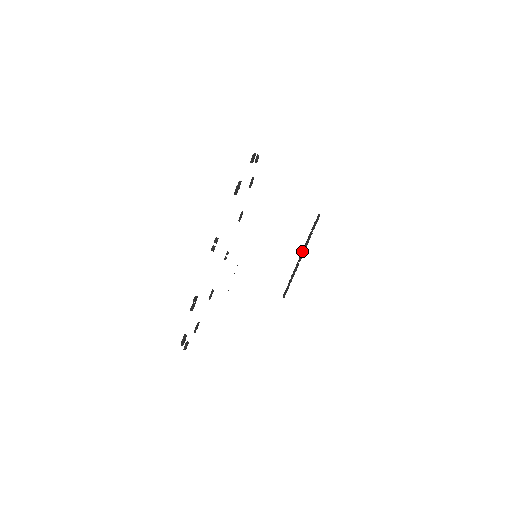
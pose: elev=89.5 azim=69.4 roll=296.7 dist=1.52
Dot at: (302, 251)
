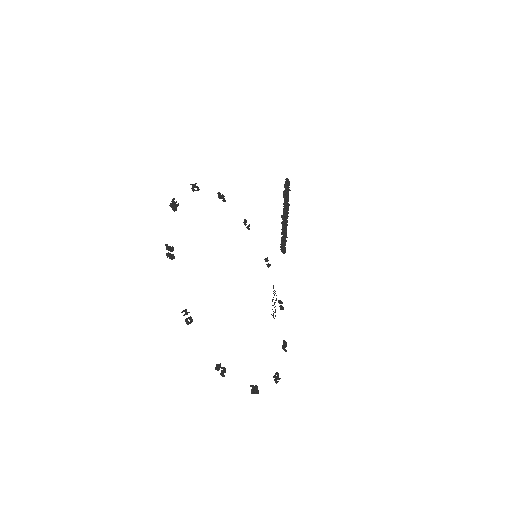
Dot at: (284, 219)
